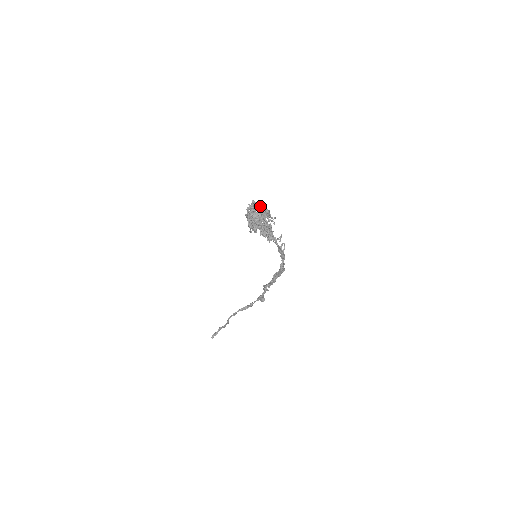
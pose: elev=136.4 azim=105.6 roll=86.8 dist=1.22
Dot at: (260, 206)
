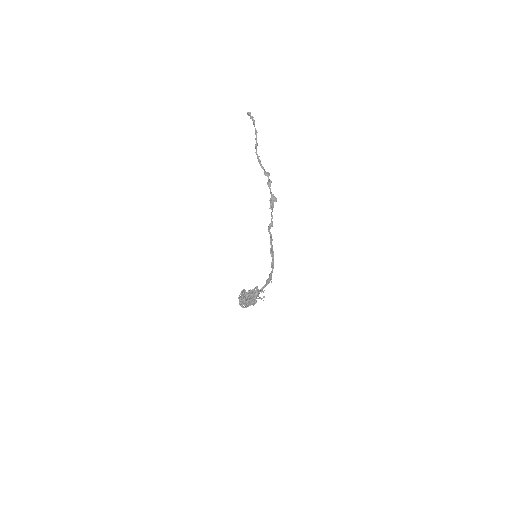
Dot at: (248, 305)
